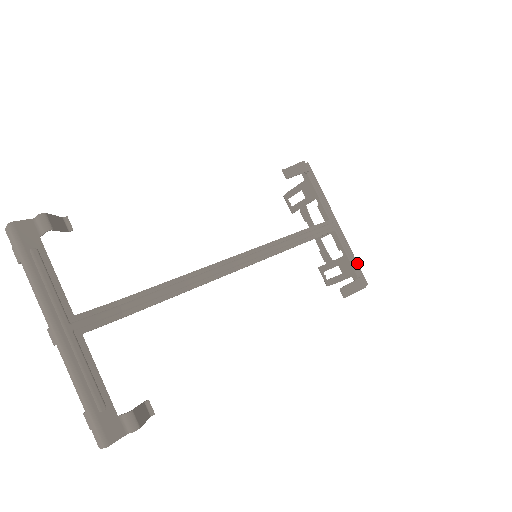
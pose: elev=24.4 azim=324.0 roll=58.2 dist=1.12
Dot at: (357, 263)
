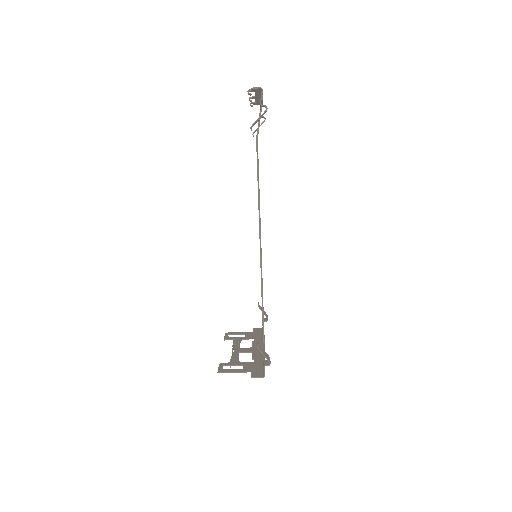
Dot at: occluded
